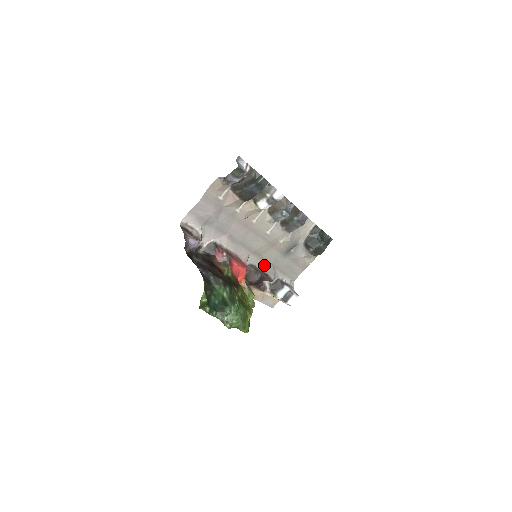
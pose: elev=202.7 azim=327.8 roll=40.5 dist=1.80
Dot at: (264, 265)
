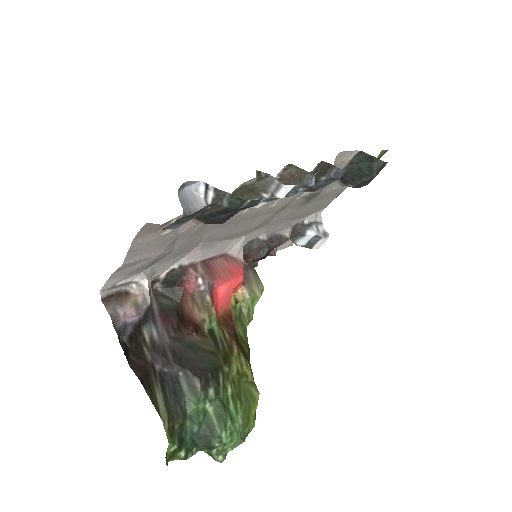
Dot at: (272, 228)
